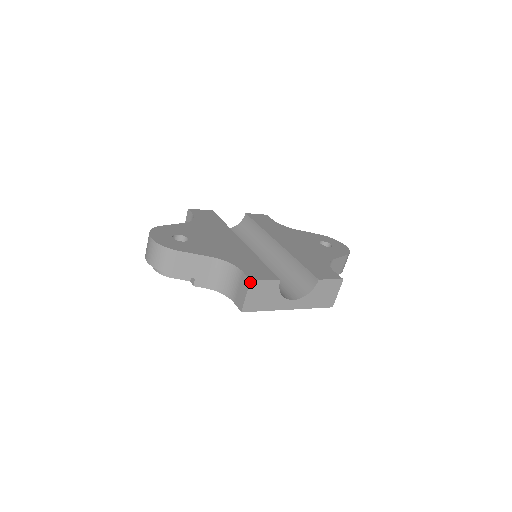
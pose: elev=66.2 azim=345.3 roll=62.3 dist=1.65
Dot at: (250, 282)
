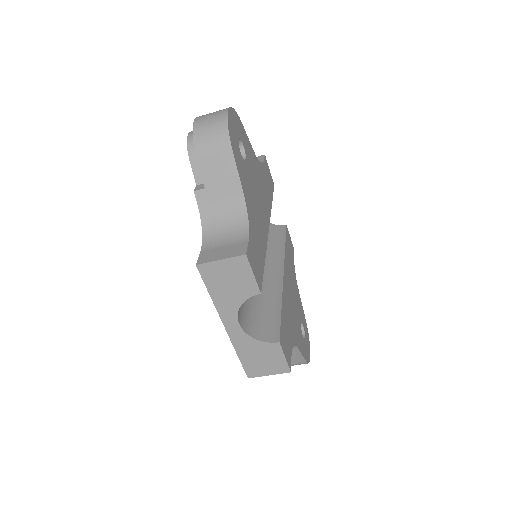
Dot at: (243, 255)
